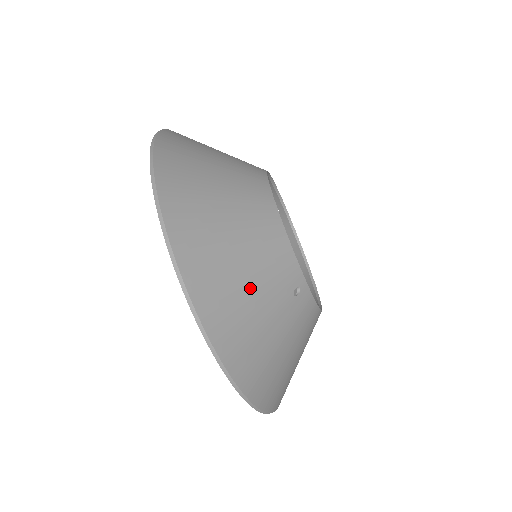
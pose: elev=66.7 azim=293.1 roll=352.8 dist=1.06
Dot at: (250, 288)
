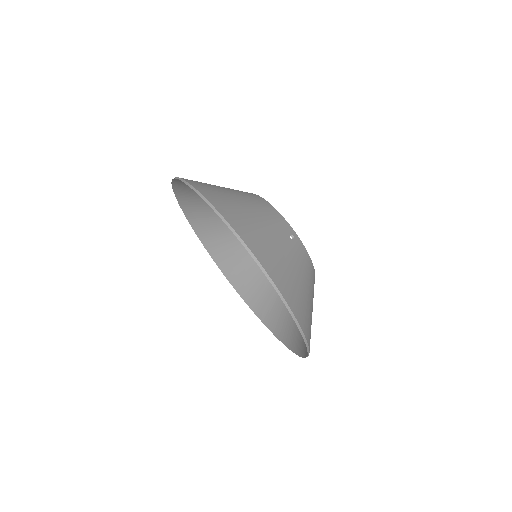
Dot at: (261, 225)
